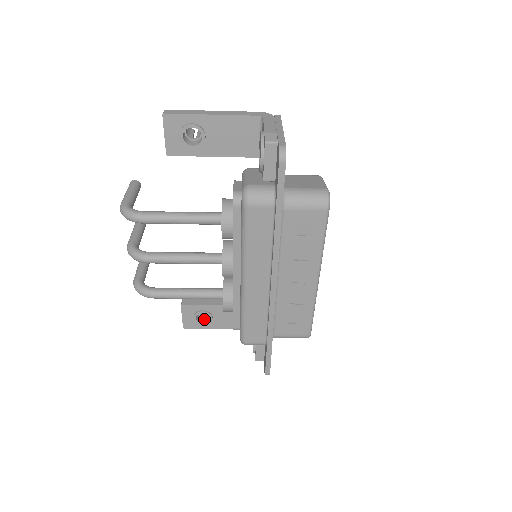
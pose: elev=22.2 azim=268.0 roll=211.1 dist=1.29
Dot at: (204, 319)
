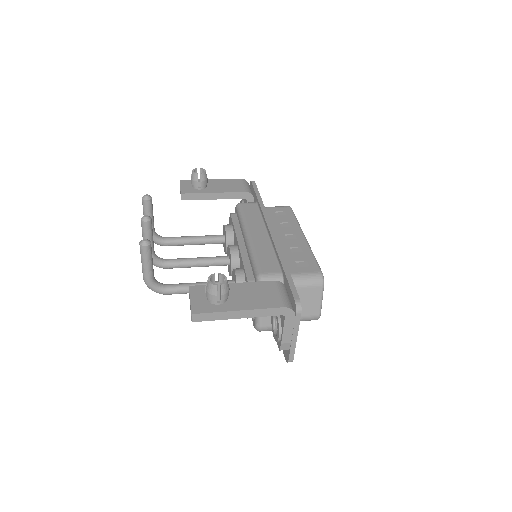
Dot at: occluded
